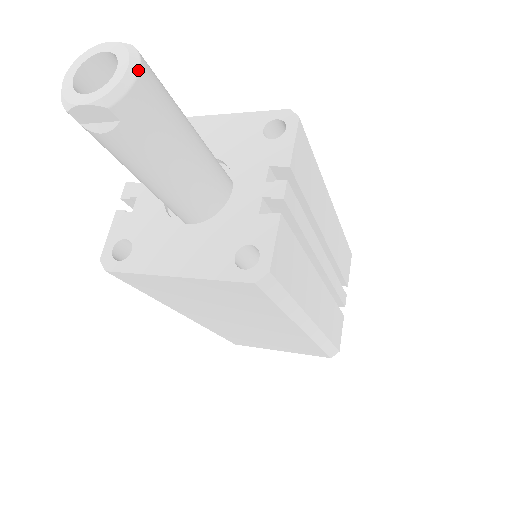
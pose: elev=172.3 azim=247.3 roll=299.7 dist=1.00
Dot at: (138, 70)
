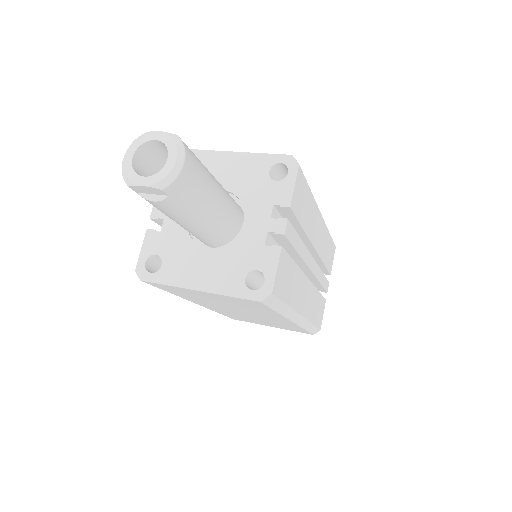
Dot at: (184, 160)
